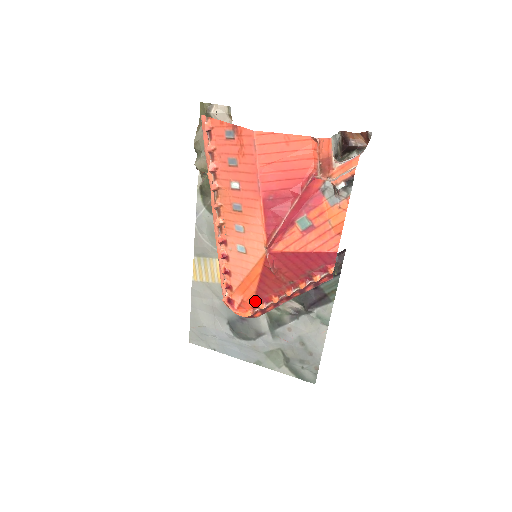
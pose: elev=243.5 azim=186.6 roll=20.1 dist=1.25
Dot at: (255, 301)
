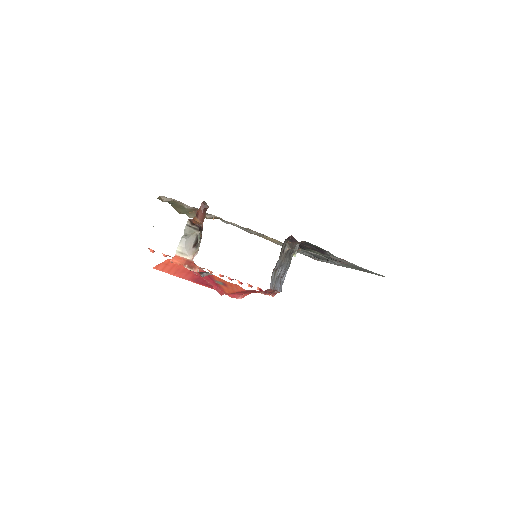
Dot at: occluded
